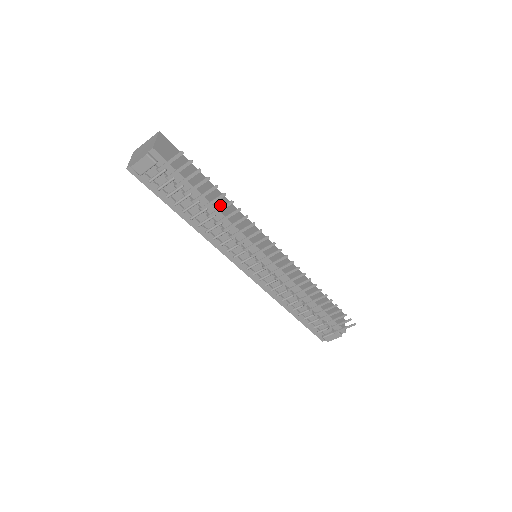
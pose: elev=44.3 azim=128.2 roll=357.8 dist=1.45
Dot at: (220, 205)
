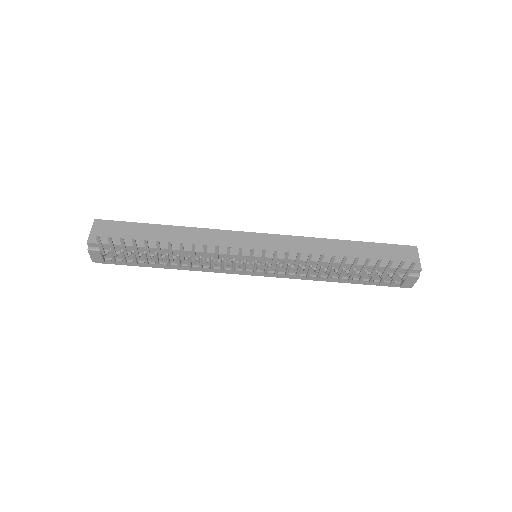
Dot at: (178, 242)
